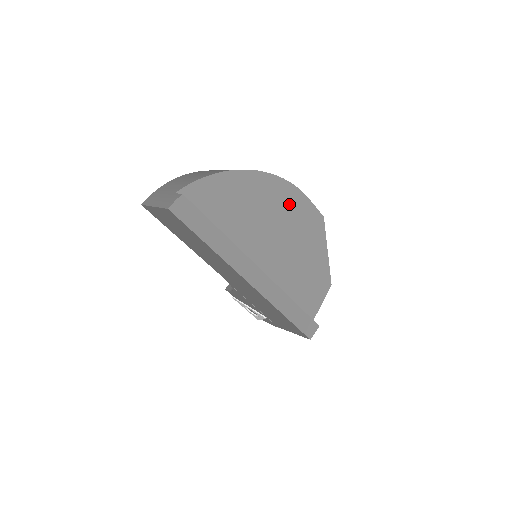
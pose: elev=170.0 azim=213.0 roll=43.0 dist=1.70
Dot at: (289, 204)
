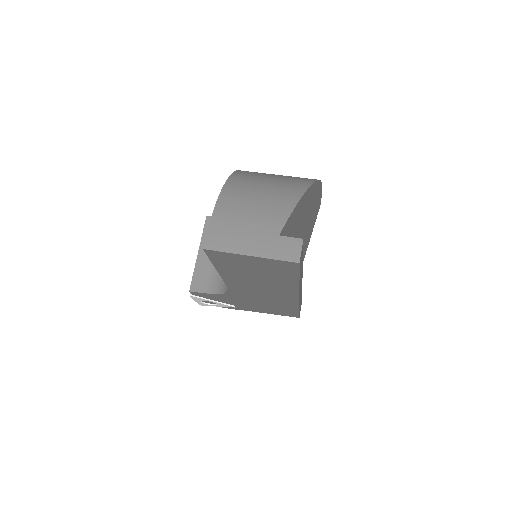
Dot at: (314, 204)
